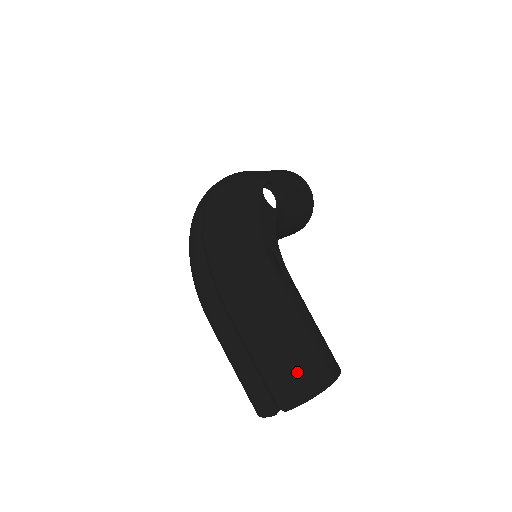
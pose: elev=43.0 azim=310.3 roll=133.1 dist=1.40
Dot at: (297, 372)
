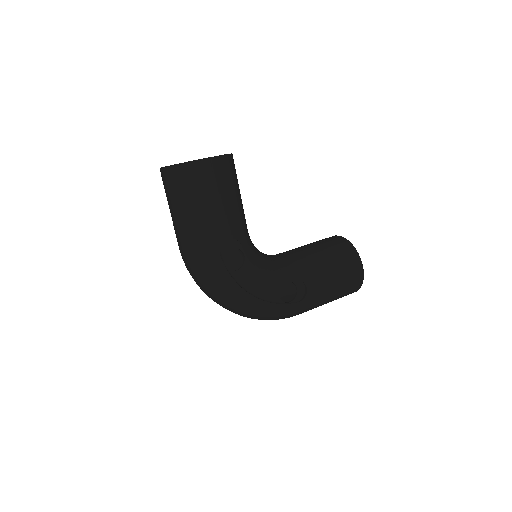
Dot at: occluded
